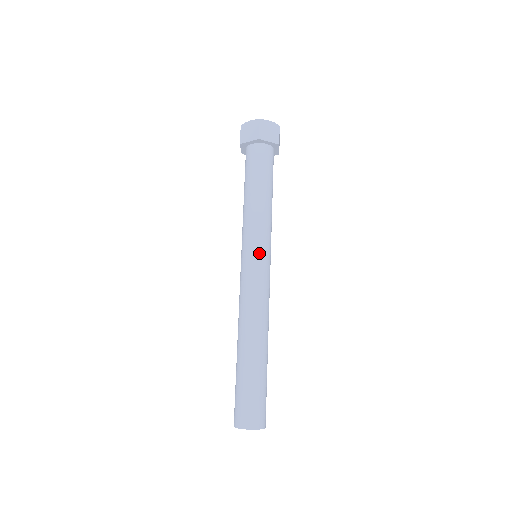
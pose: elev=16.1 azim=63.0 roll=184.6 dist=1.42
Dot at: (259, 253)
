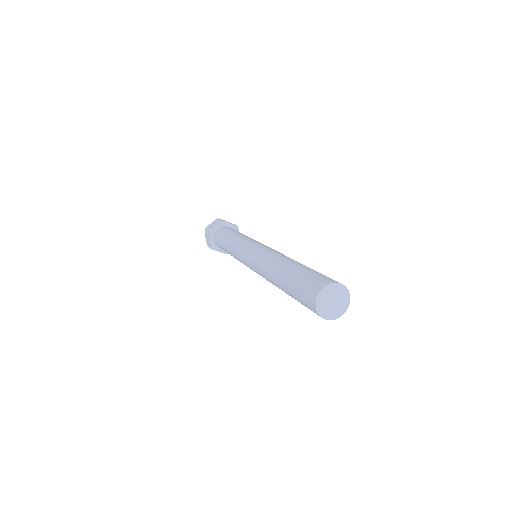
Dot at: (258, 243)
